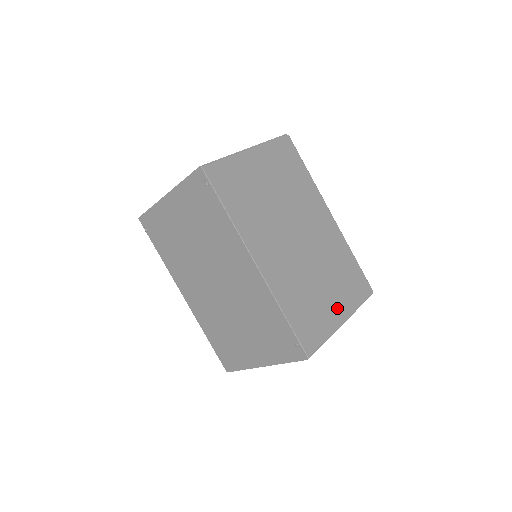
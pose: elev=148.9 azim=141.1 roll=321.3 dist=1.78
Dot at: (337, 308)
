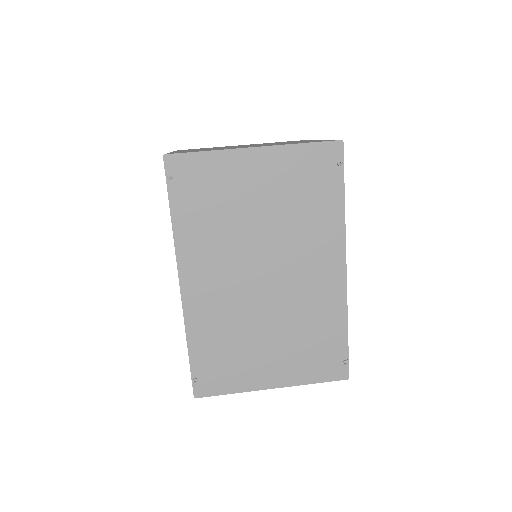
Dot at: occluded
